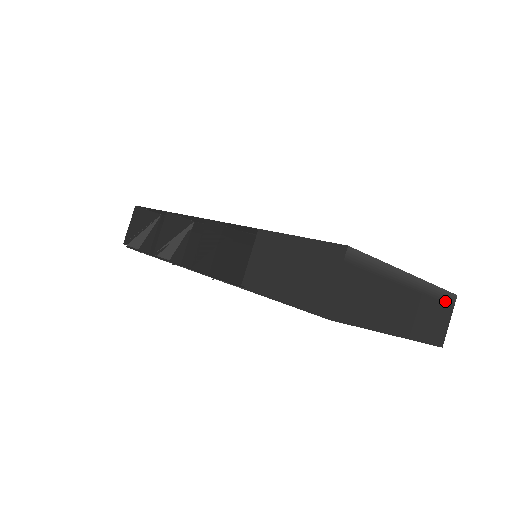
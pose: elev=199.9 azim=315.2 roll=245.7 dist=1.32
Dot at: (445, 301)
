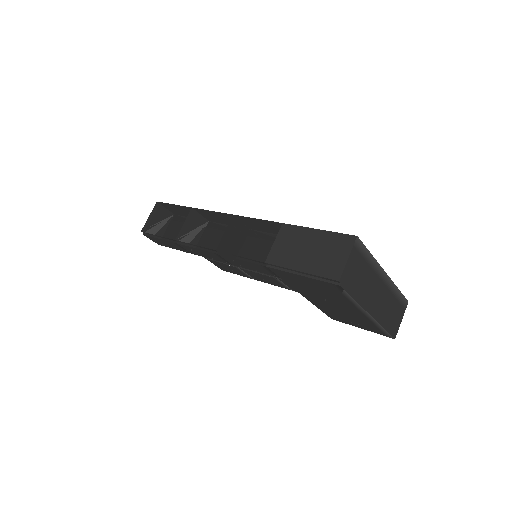
Dot at: (401, 303)
